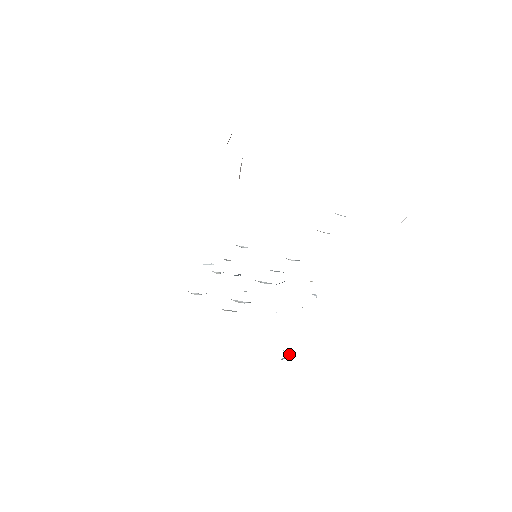
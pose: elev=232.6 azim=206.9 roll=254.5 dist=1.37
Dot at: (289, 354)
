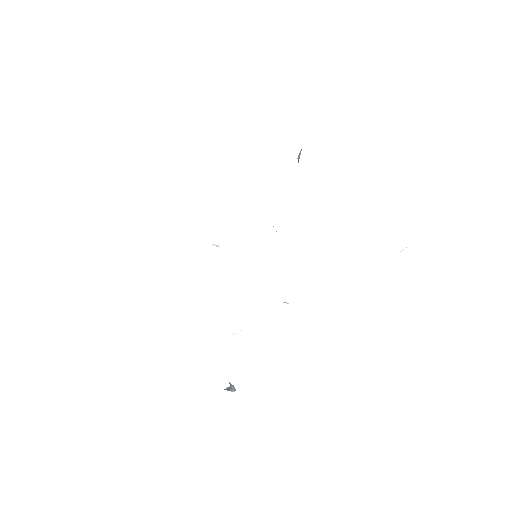
Dot at: (232, 385)
